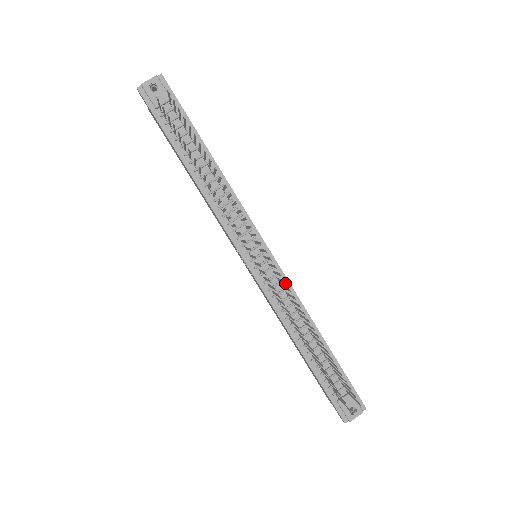
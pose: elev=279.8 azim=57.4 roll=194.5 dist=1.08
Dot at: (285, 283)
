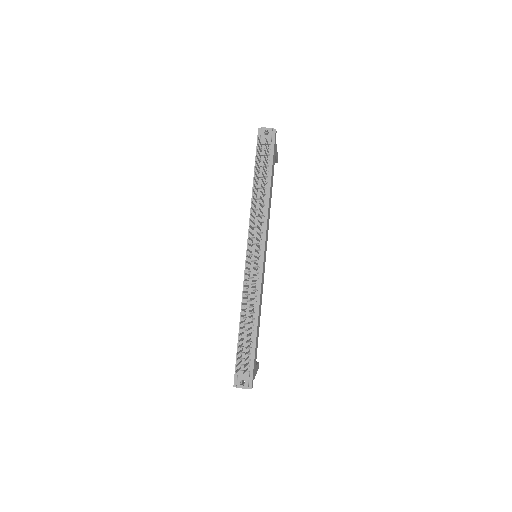
Dot at: (252, 274)
